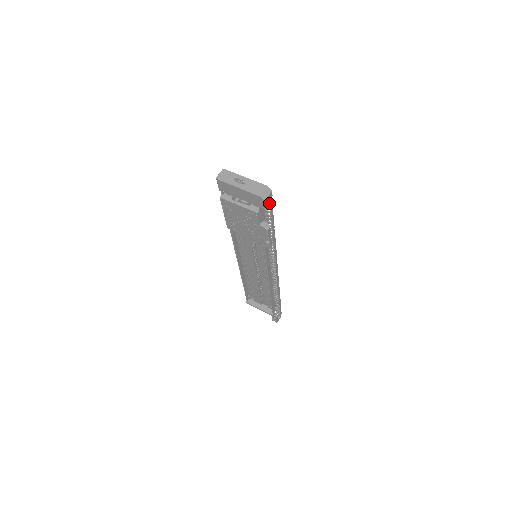
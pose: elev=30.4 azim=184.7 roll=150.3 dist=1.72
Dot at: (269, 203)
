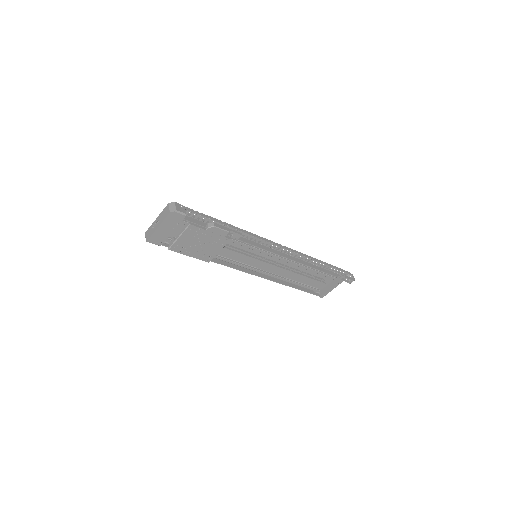
Dot at: (185, 210)
